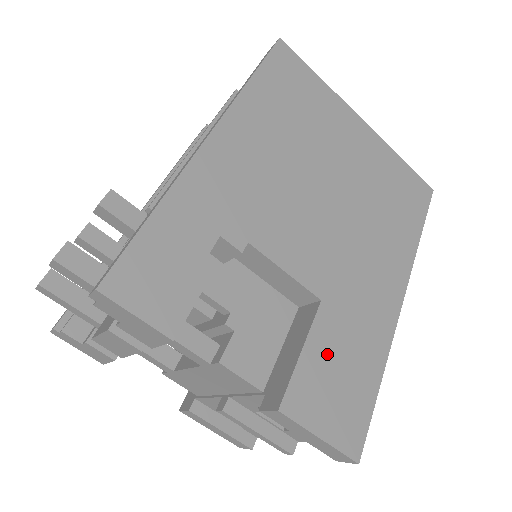
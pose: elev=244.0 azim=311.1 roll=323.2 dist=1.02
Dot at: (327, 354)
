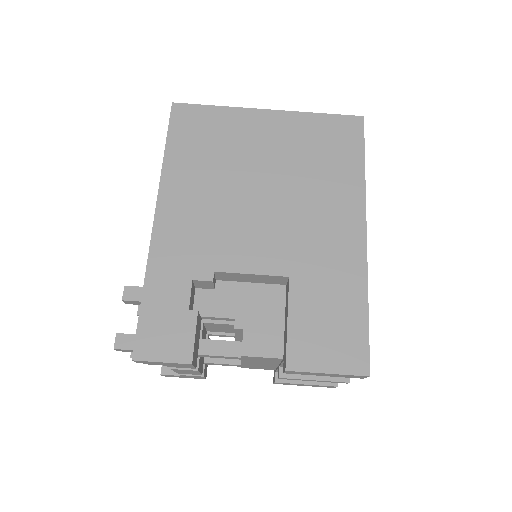
Dot at: (310, 313)
